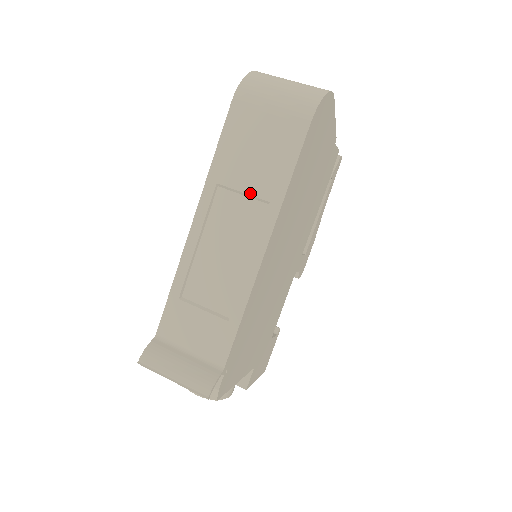
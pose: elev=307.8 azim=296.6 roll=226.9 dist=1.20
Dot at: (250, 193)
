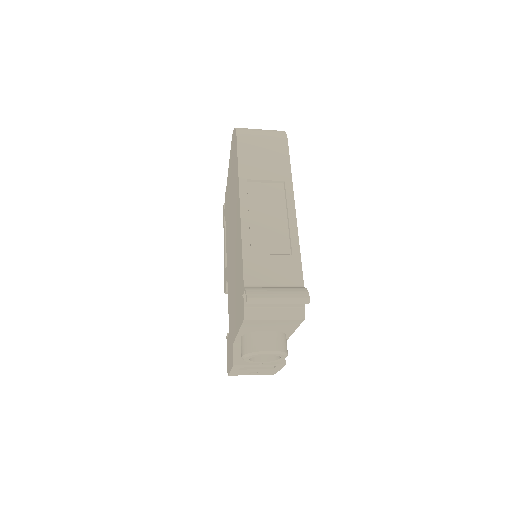
Dot at: (270, 179)
